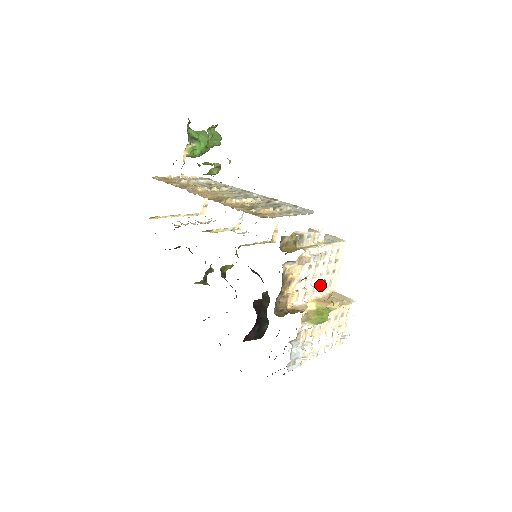
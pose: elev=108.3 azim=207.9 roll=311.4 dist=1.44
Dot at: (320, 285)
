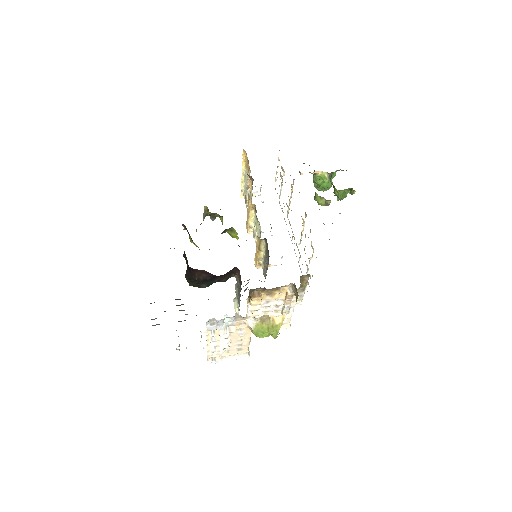
Dot at: occluded
